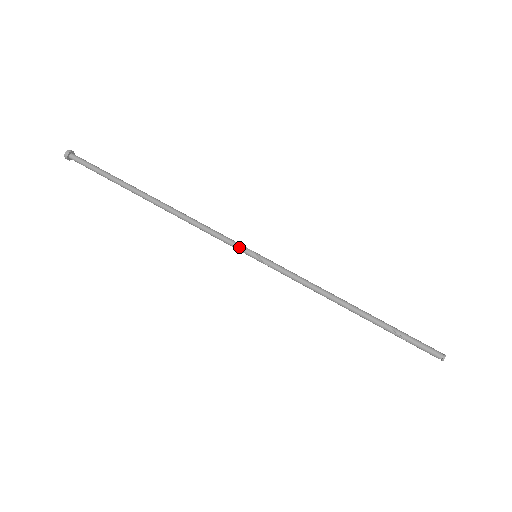
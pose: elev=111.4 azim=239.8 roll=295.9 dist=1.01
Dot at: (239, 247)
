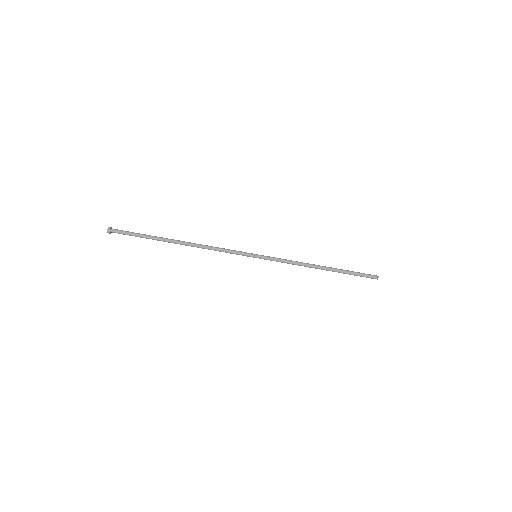
Dot at: (244, 255)
